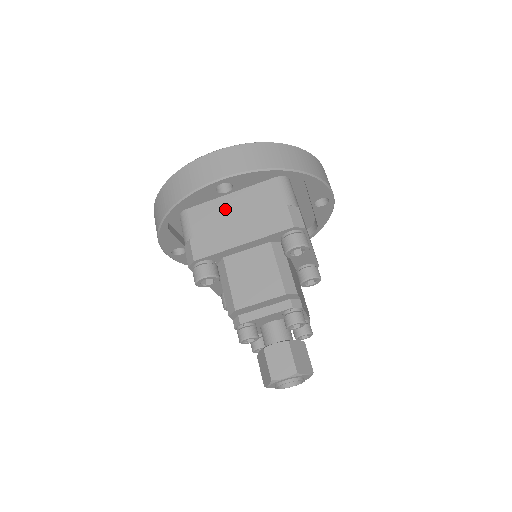
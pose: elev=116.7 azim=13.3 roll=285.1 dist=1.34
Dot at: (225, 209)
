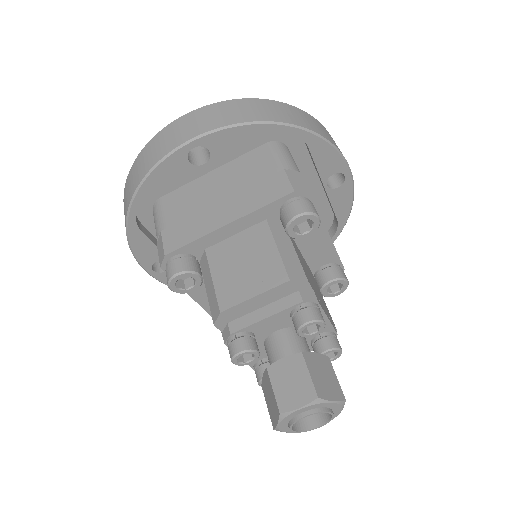
Dot at: (205, 189)
